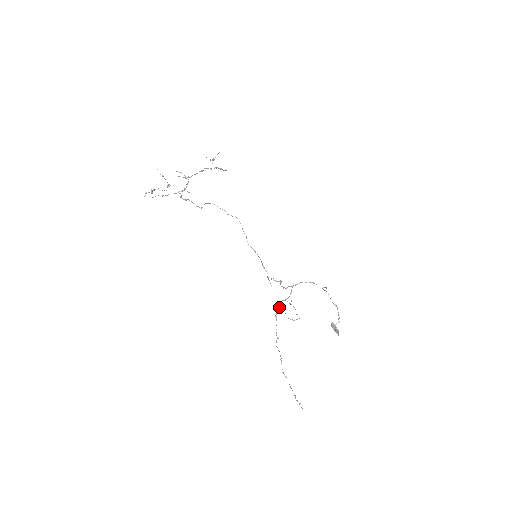
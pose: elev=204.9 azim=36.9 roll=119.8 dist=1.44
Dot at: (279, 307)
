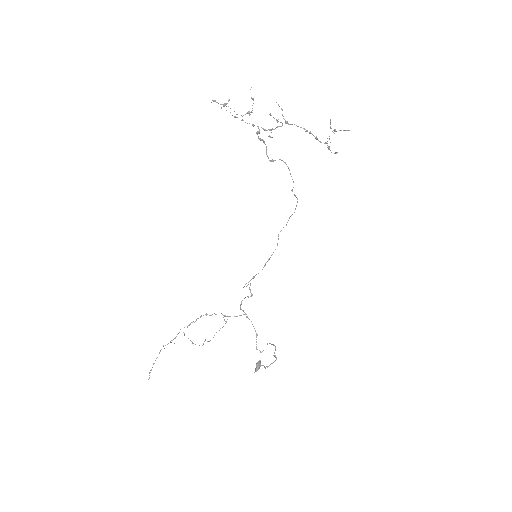
Dot at: (214, 313)
